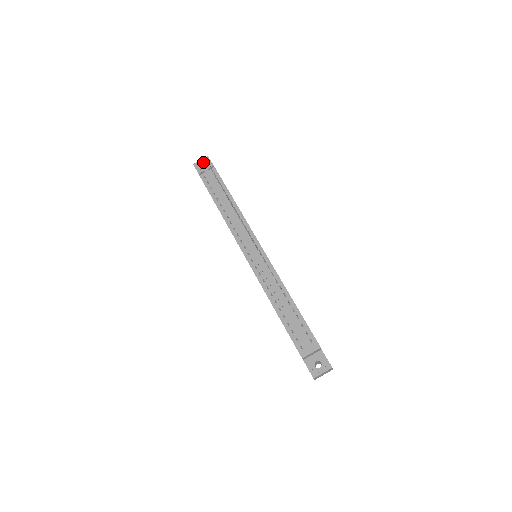
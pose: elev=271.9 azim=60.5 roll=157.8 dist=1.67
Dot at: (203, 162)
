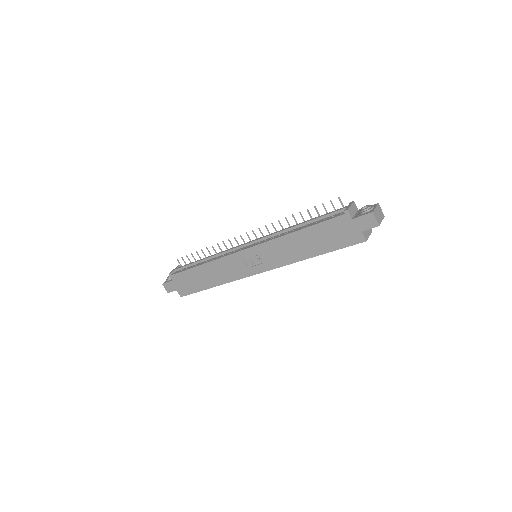
Dot at: occluded
